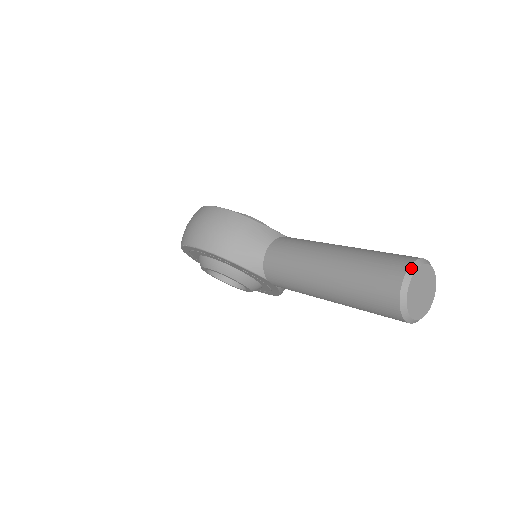
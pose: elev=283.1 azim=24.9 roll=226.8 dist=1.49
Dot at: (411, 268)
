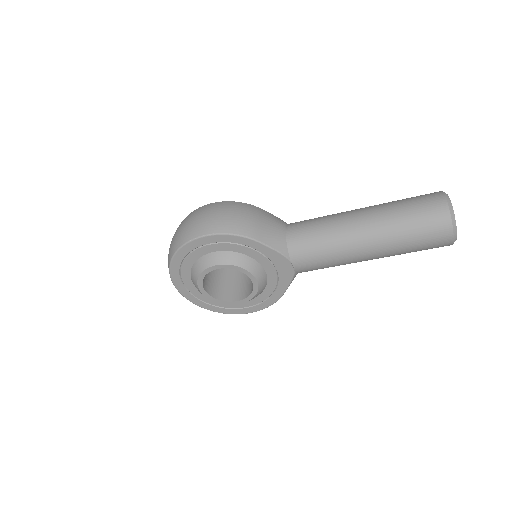
Dot at: (444, 193)
